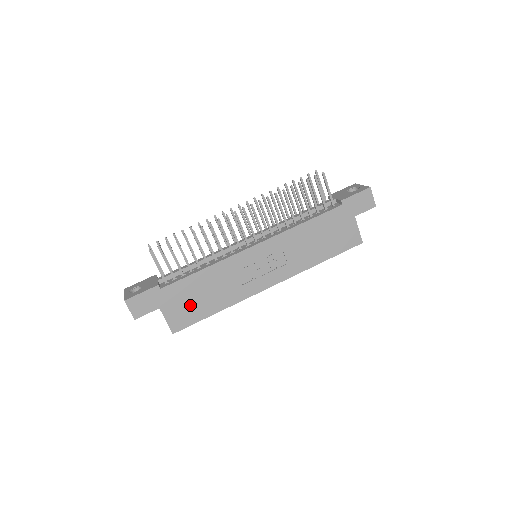
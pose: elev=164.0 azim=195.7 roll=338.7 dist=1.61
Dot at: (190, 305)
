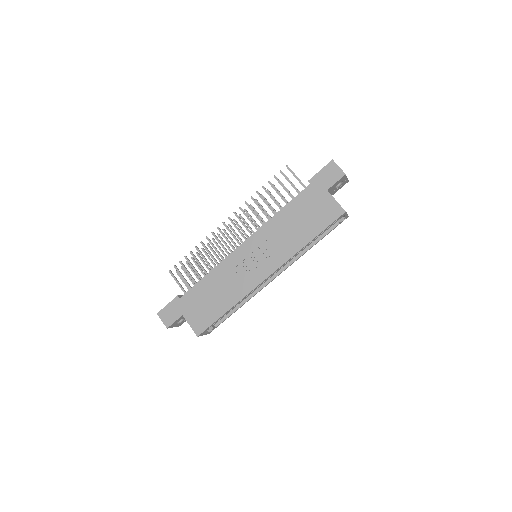
Dot at: (205, 308)
